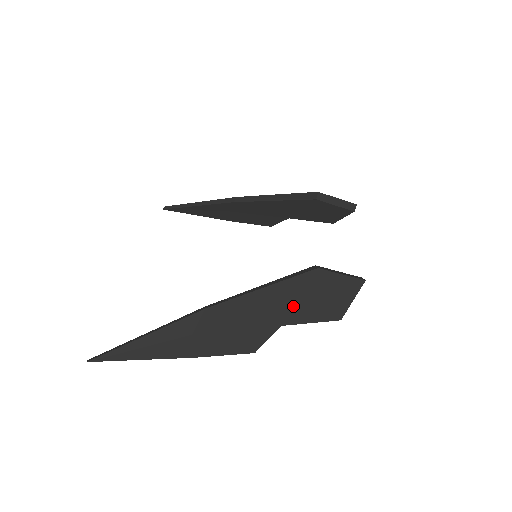
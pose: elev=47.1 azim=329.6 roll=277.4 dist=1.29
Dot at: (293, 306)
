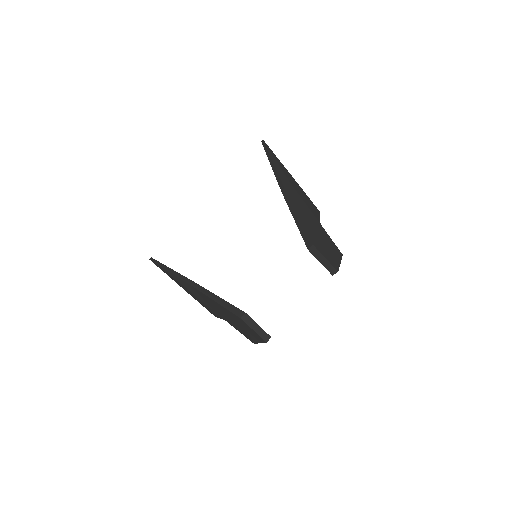
Dot at: (230, 319)
